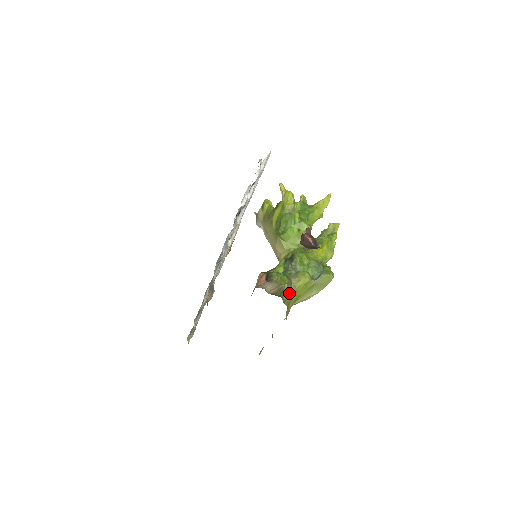
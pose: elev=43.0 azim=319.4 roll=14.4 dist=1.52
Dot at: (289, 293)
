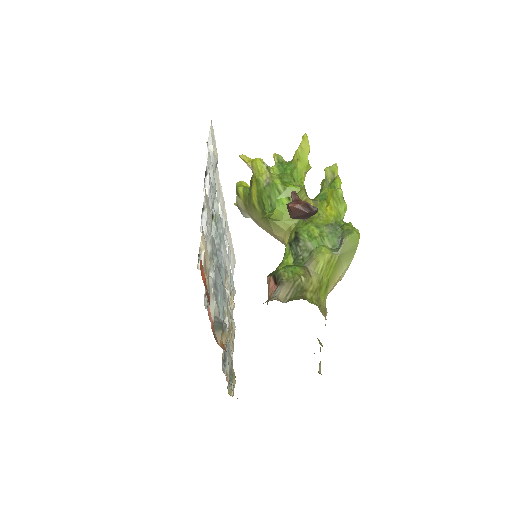
Dot at: (312, 286)
